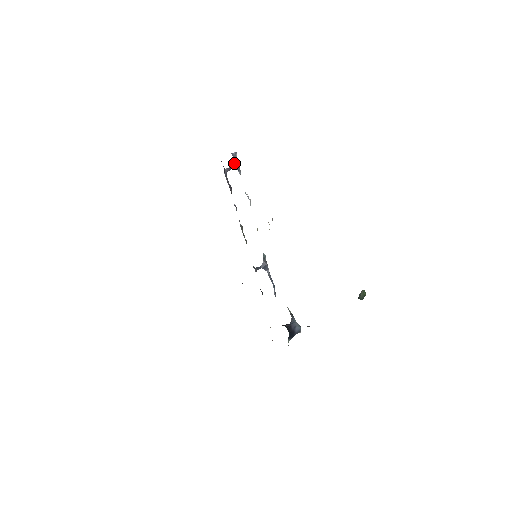
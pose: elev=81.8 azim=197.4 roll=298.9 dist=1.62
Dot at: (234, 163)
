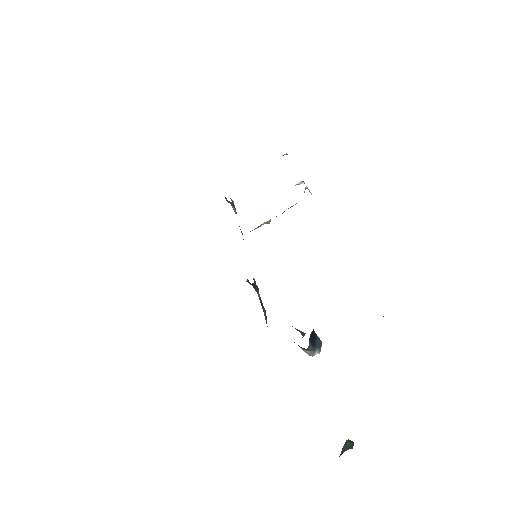
Dot at: (232, 203)
